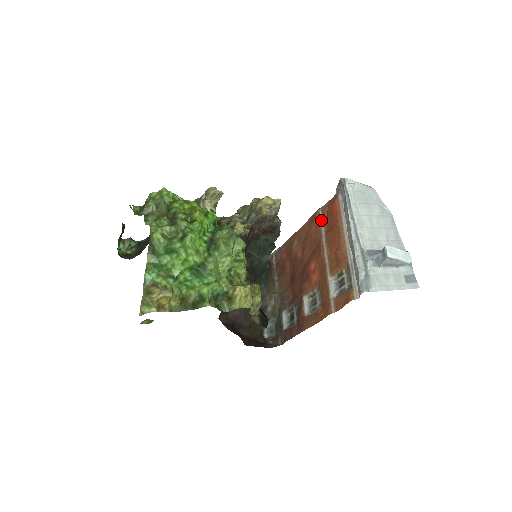
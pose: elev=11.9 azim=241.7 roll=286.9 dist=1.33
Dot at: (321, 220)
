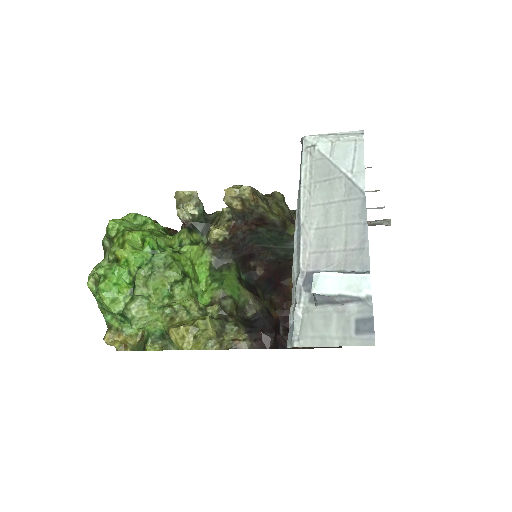
Dot at: occluded
